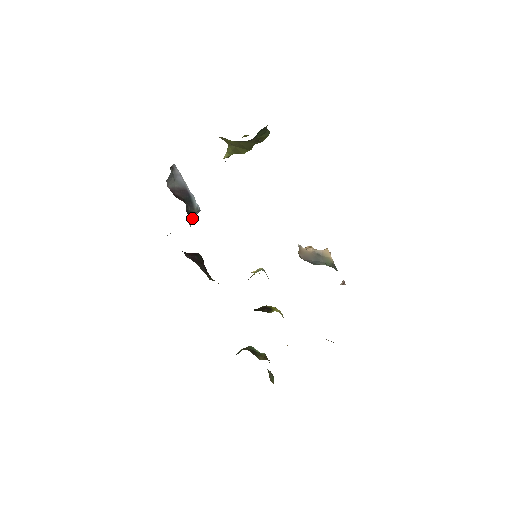
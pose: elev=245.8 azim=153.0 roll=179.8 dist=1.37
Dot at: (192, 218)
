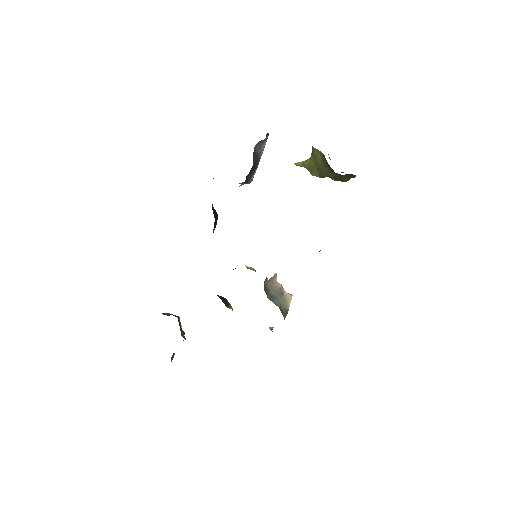
Dot at: occluded
